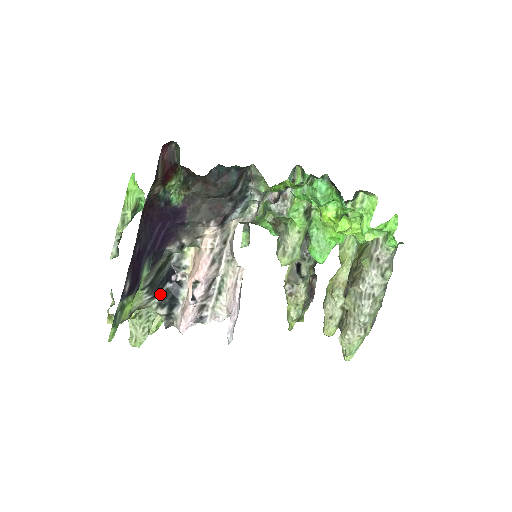
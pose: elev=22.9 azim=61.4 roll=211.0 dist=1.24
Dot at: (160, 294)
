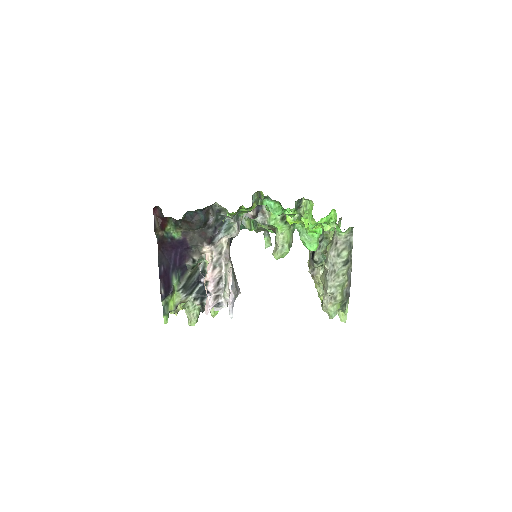
Dot at: (195, 292)
